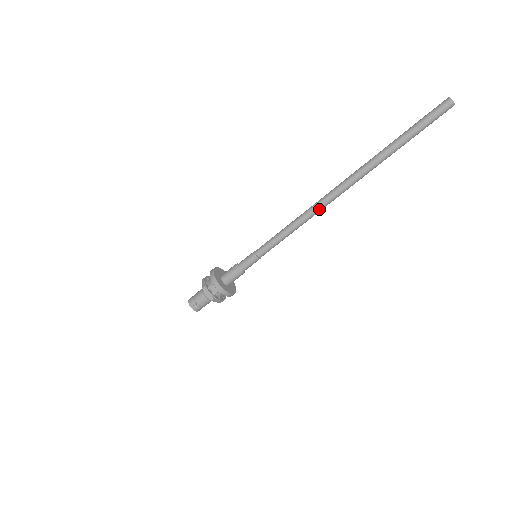
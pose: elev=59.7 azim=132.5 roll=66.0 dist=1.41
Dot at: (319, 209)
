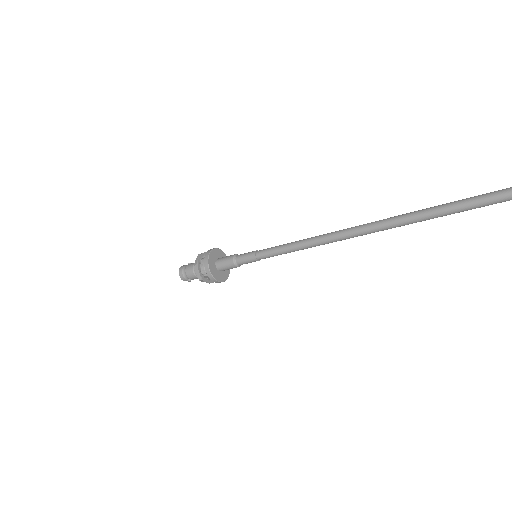
Dot at: (336, 241)
